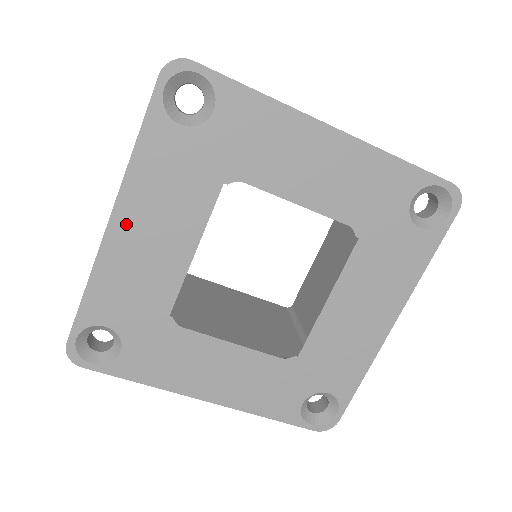
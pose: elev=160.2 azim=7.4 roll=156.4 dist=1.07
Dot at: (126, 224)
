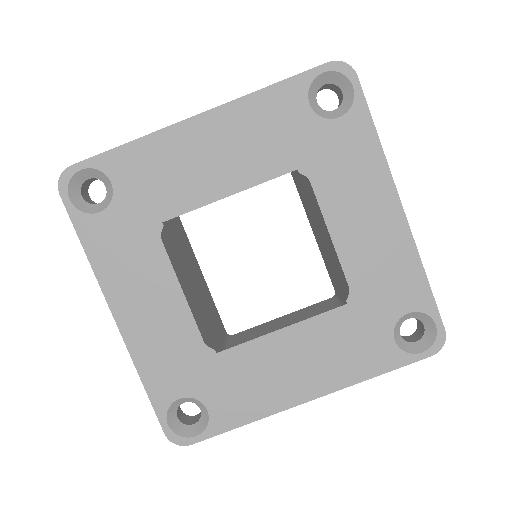
Dot at: (207, 128)
